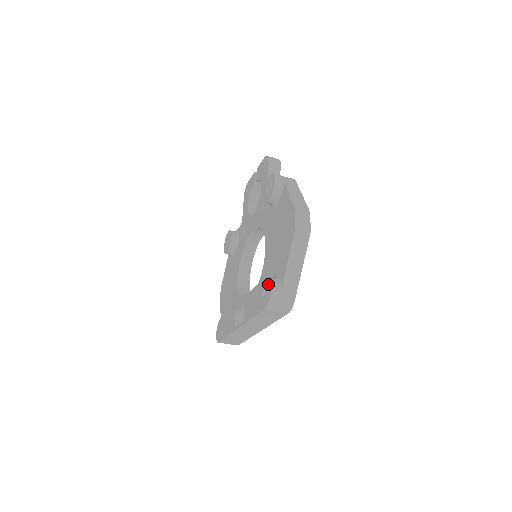
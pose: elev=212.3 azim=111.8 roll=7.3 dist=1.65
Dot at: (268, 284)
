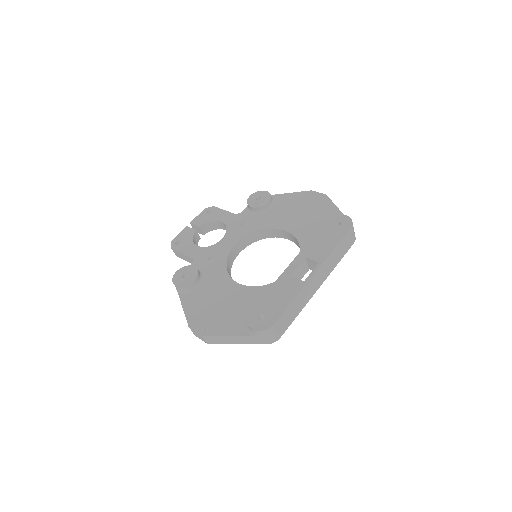
Dot at: (338, 217)
